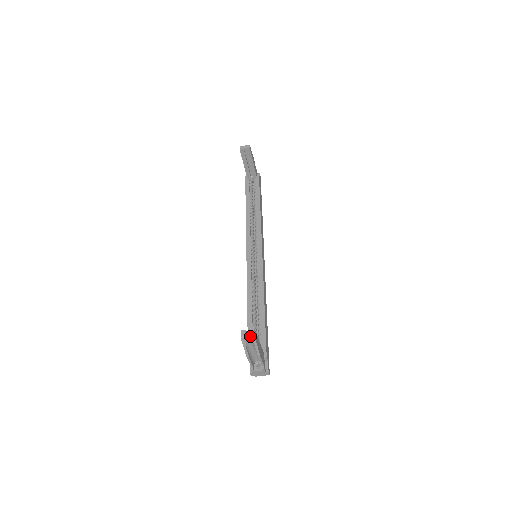
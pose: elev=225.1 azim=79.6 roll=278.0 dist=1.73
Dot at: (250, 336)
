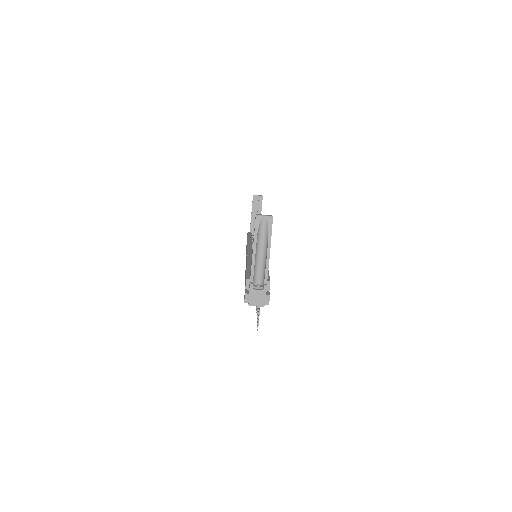
Dot at: (267, 216)
